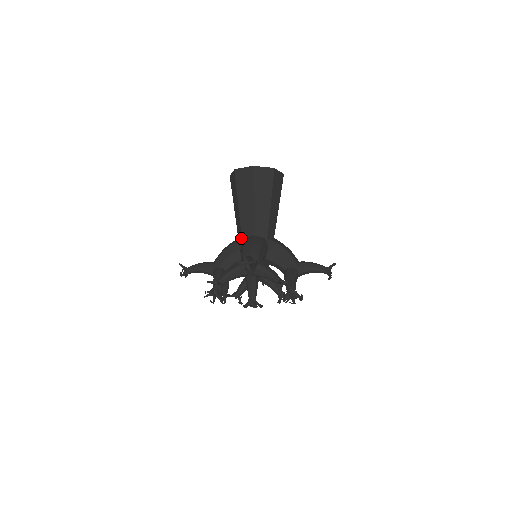
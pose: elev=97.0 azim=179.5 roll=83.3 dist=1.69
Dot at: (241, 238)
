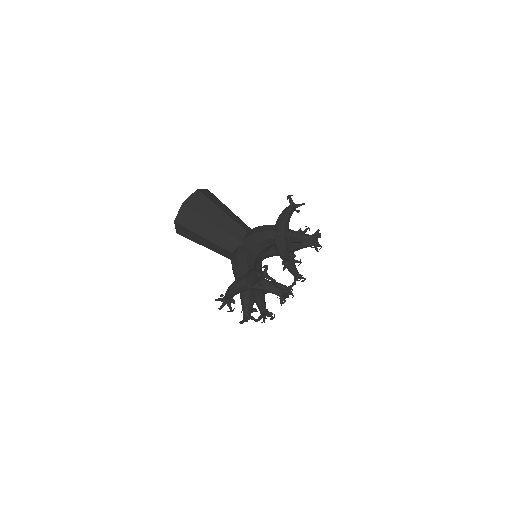
Dot at: occluded
